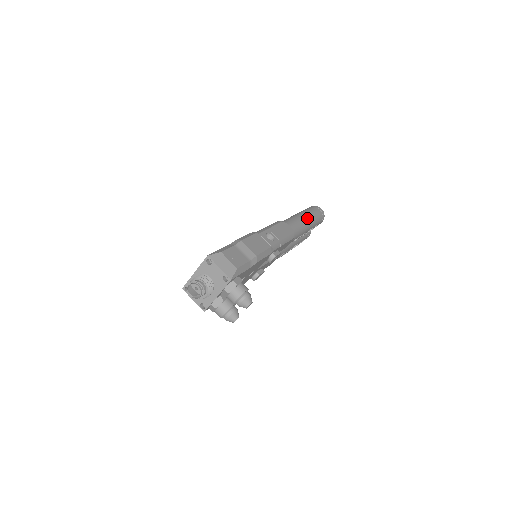
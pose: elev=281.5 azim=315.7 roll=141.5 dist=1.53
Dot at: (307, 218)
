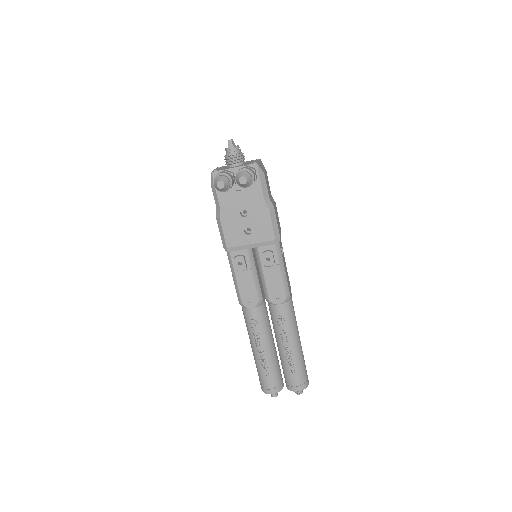
Dot at: occluded
